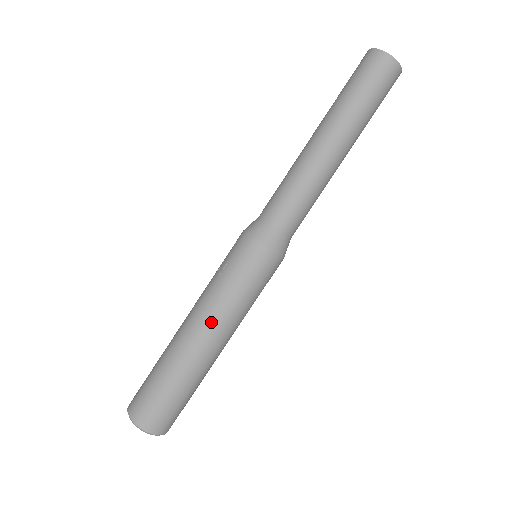
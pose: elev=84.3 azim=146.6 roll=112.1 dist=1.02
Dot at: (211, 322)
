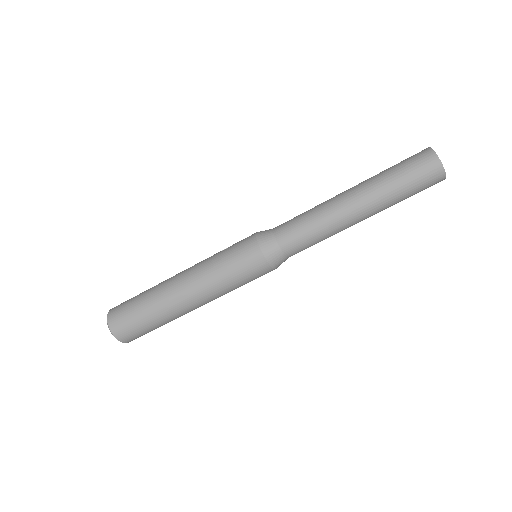
Dot at: (192, 276)
